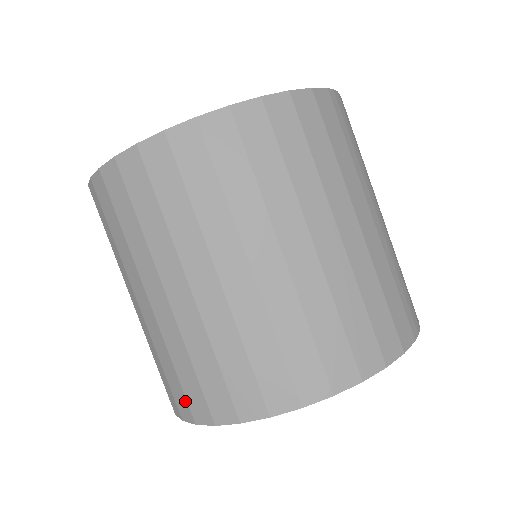
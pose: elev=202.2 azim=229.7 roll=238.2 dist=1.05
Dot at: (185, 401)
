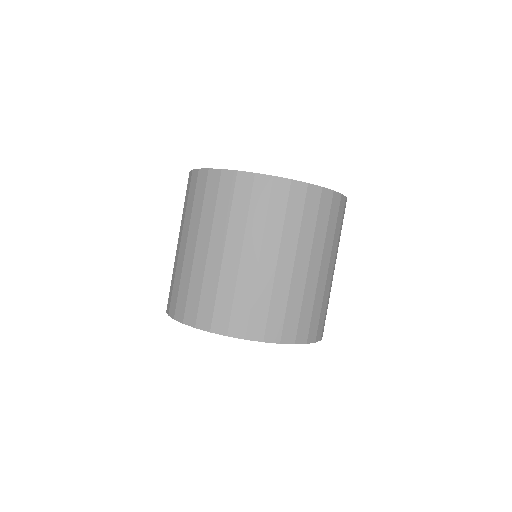
Dot at: (196, 313)
